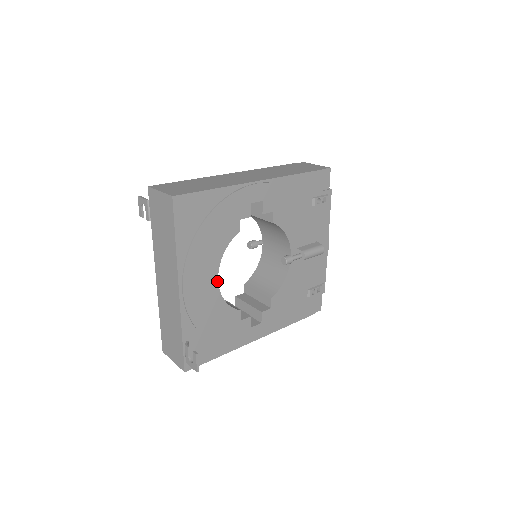
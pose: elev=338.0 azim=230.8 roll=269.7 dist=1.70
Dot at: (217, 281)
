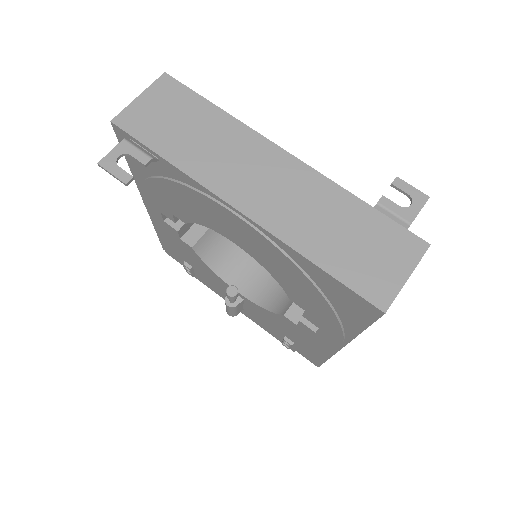
Dot at: occluded
